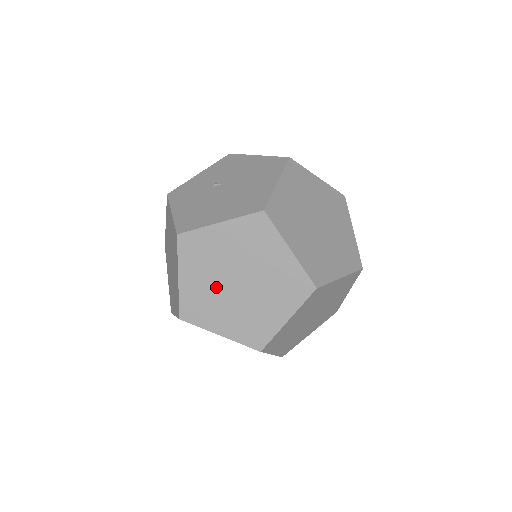
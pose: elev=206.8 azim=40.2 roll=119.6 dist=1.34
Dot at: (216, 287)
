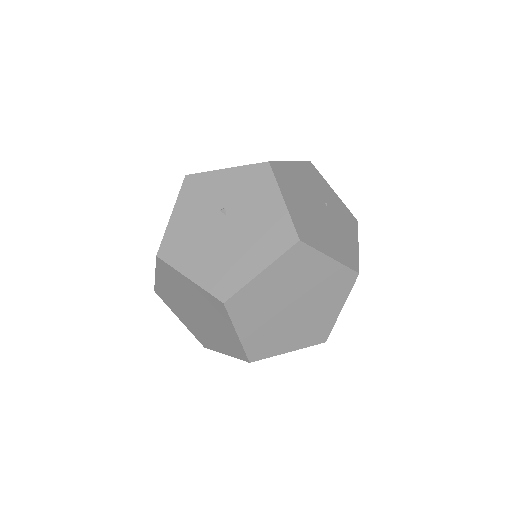
Dot at: (181, 301)
